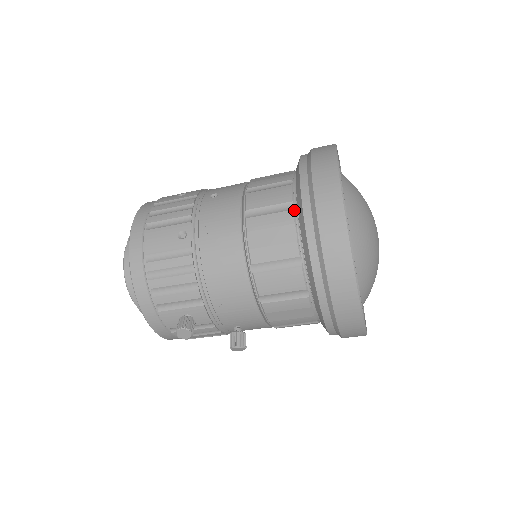
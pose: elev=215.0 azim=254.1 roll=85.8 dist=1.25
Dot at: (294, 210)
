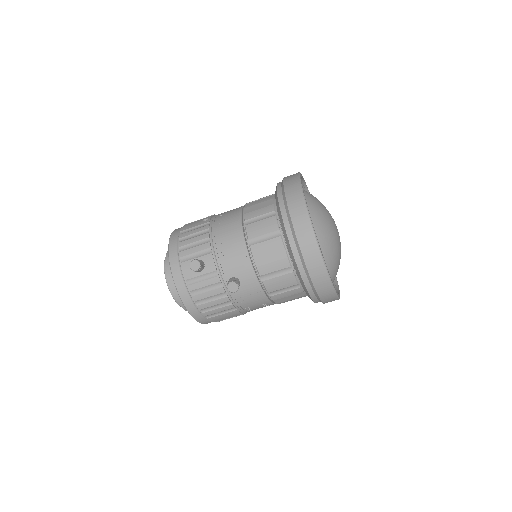
Dot at: (274, 196)
